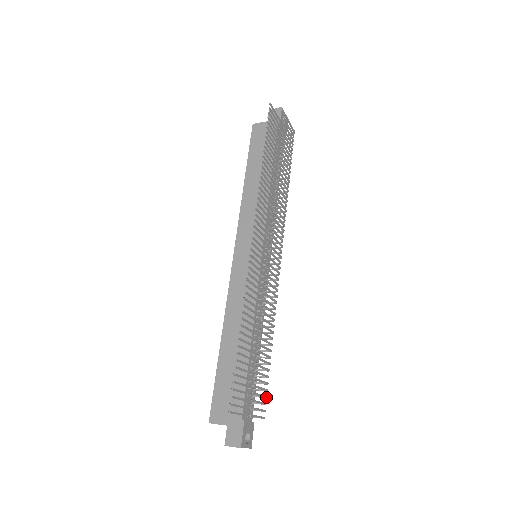
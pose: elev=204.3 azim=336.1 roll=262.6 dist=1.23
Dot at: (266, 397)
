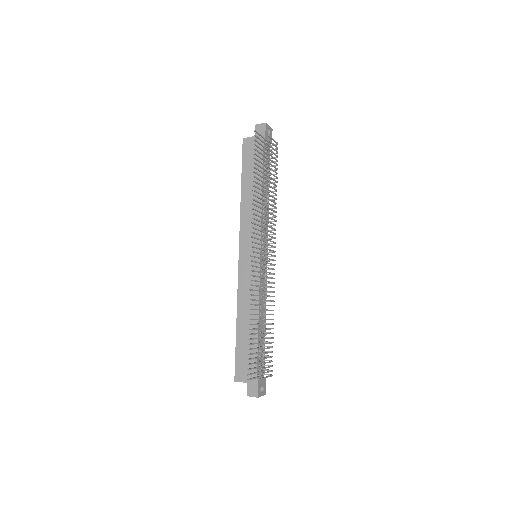
Dot at: occluded
